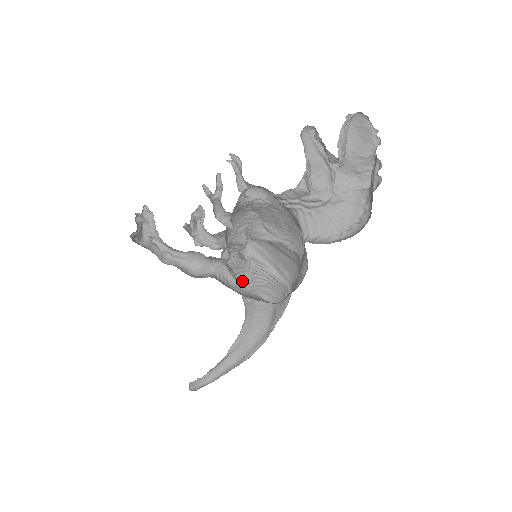
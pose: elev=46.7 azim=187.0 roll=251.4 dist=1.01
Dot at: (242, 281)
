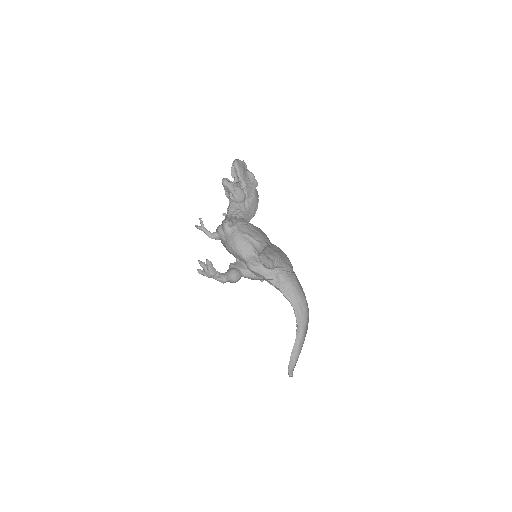
Dot at: (276, 283)
